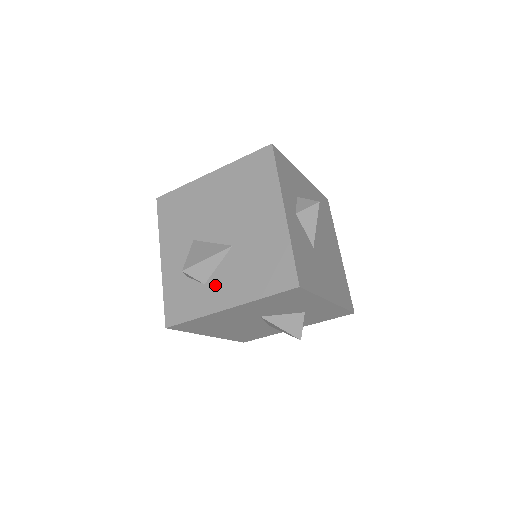
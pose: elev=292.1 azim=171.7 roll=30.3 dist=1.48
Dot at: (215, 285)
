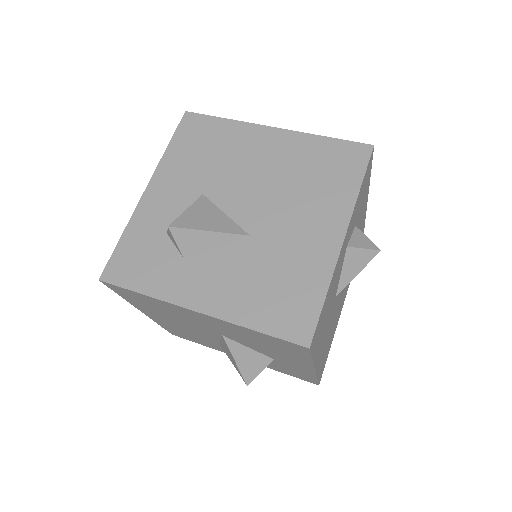
Dot at: (198, 270)
